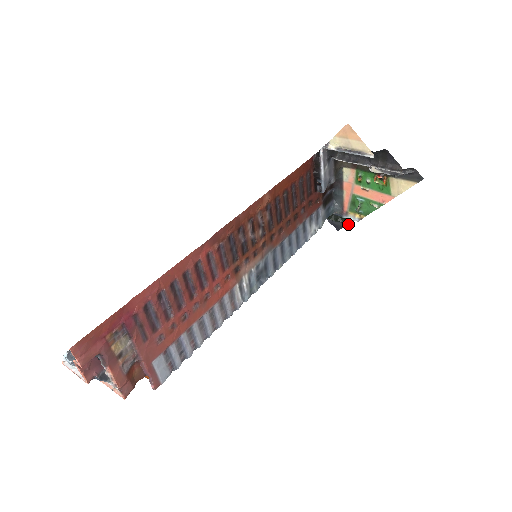
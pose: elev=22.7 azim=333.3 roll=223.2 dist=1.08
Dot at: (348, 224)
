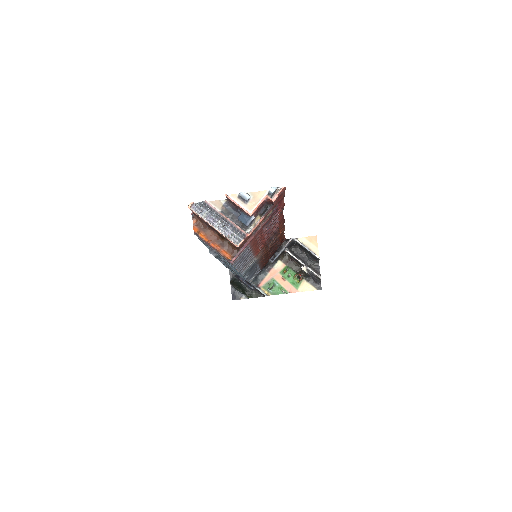
Dot at: (248, 297)
